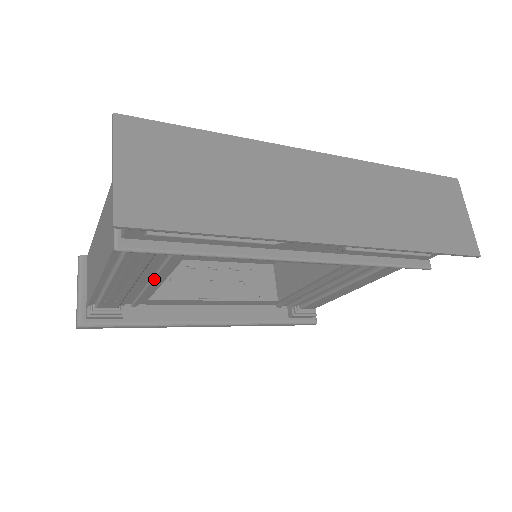
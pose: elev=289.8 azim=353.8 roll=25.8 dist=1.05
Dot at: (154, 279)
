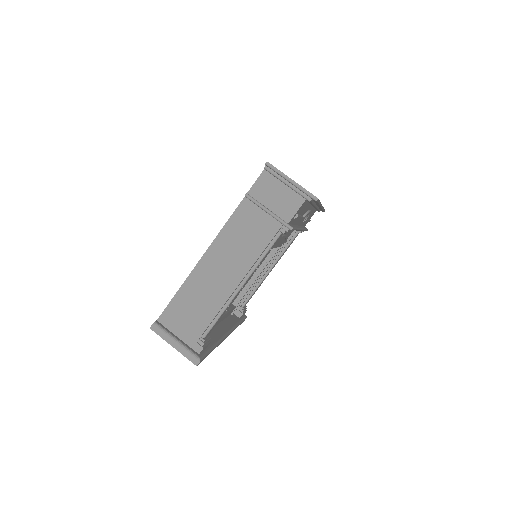
Dot at: occluded
